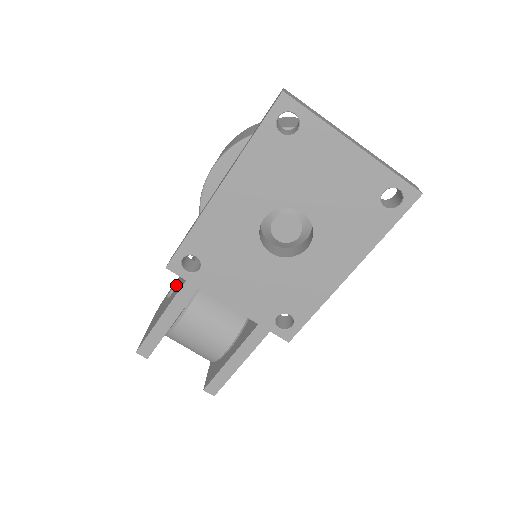
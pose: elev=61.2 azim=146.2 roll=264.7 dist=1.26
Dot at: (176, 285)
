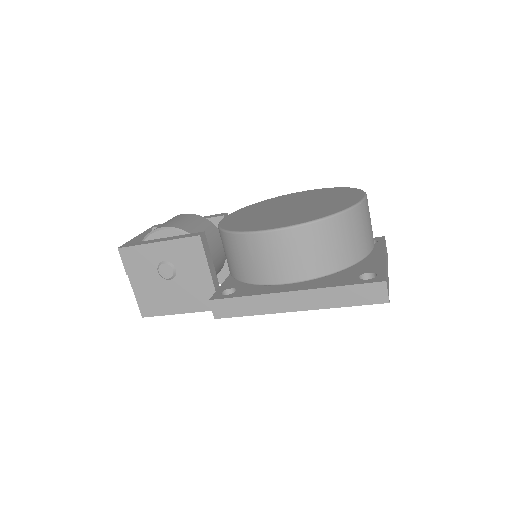
Dot at: (175, 274)
